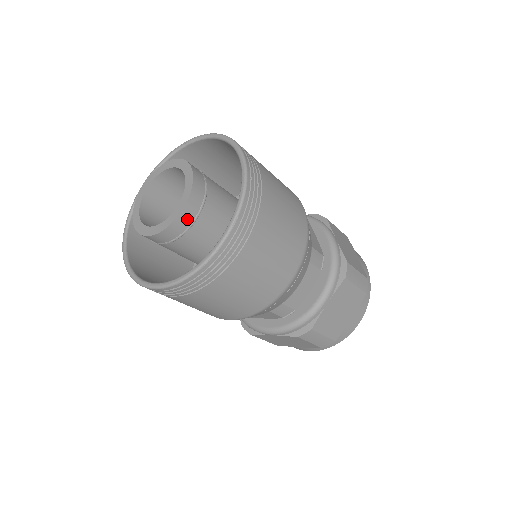
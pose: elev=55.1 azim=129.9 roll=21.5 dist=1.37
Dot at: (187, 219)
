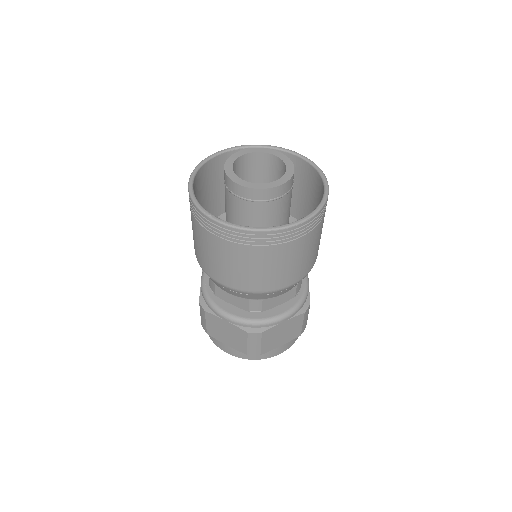
Dot at: (274, 194)
